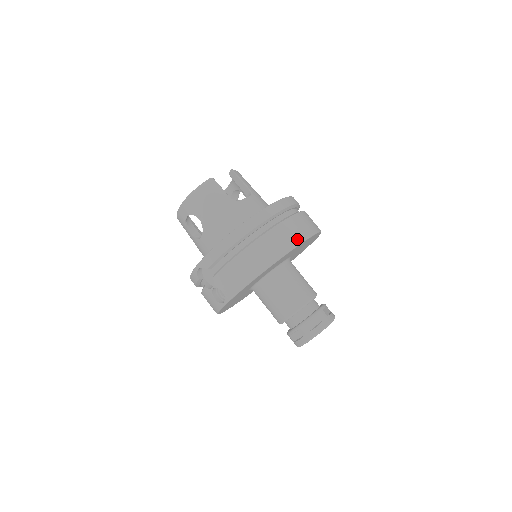
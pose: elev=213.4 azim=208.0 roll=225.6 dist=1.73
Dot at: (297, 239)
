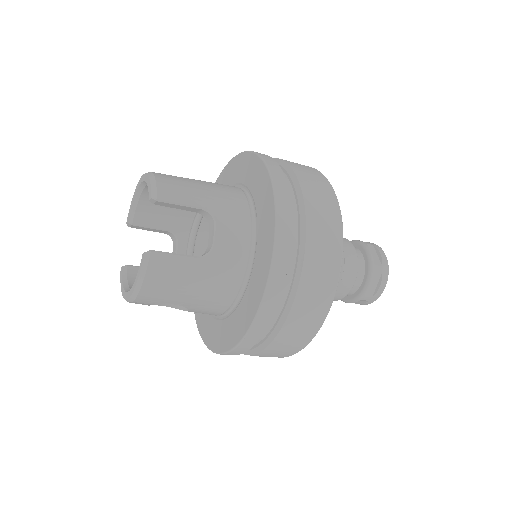
Dot at: (335, 259)
